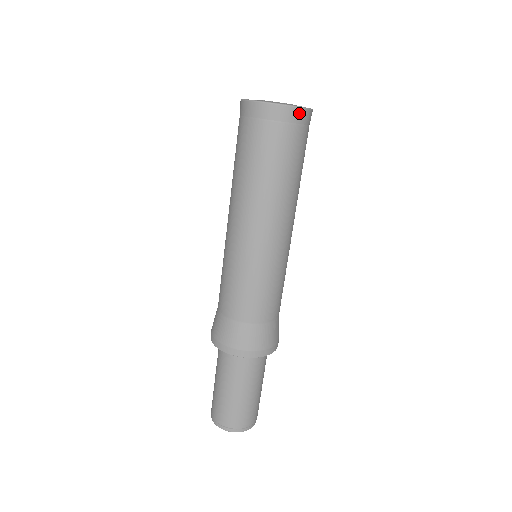
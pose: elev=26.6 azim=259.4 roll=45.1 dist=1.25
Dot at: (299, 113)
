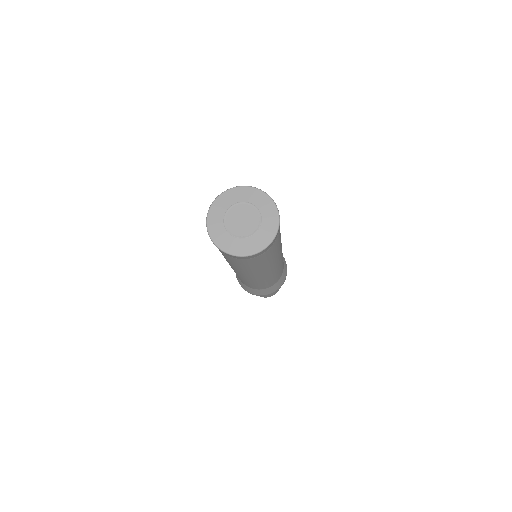
Dot at: (259, 253)
